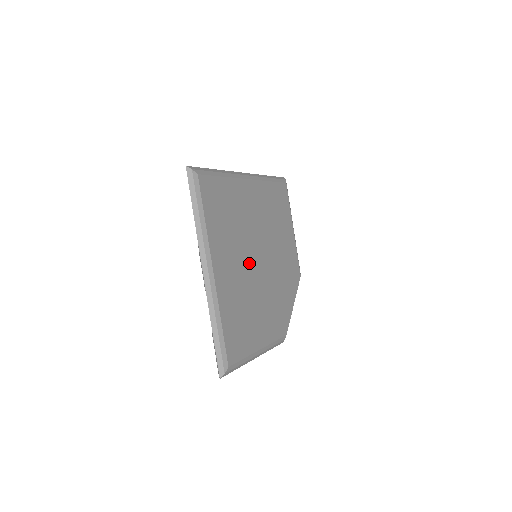
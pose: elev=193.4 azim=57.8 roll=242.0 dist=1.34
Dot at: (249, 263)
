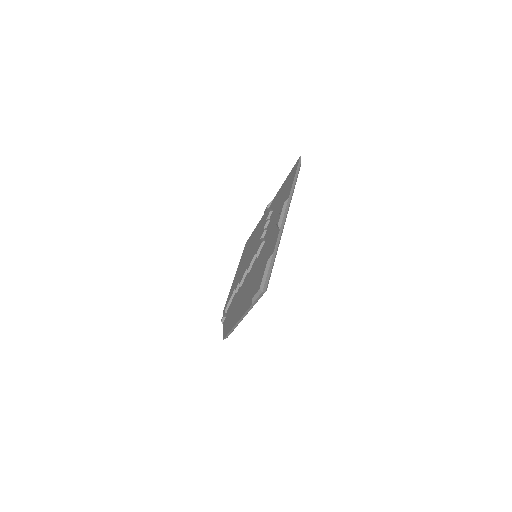
Dot at: occluded
